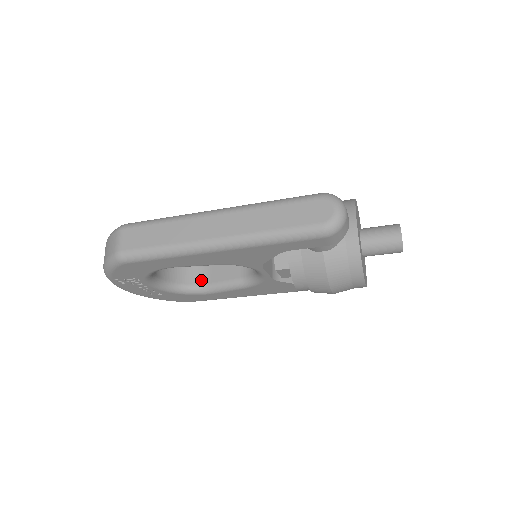
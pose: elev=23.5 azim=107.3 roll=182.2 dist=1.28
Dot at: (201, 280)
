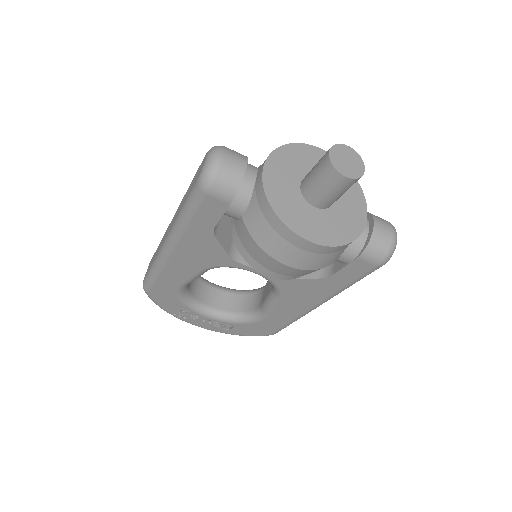
Dot at: (257, 304)
